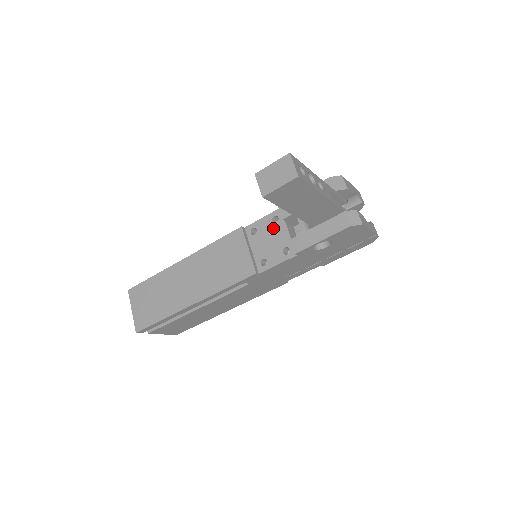
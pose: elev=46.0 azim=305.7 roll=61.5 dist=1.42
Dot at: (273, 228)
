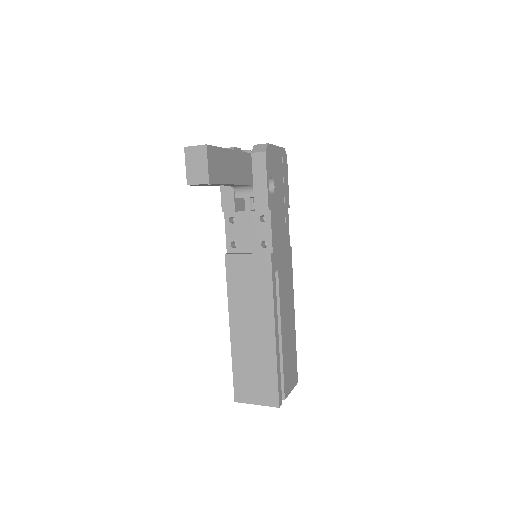
Dot at: (238, 225)
